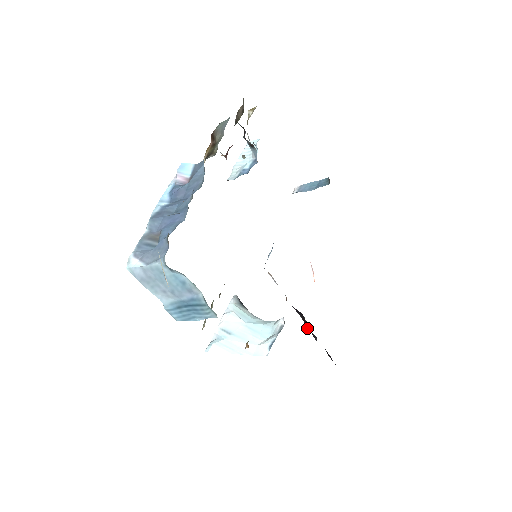
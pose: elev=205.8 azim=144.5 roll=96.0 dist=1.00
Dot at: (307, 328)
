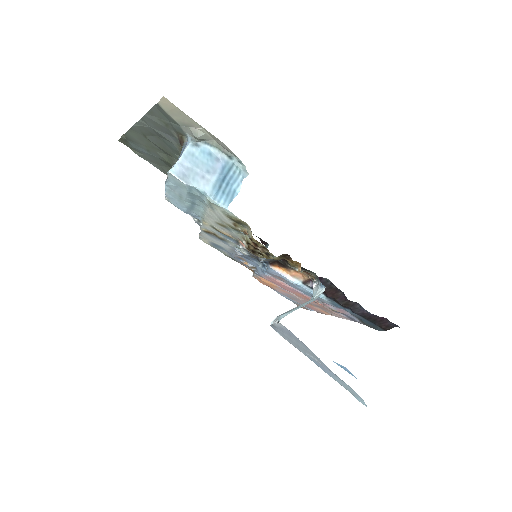
Dot at: (343, 304)
